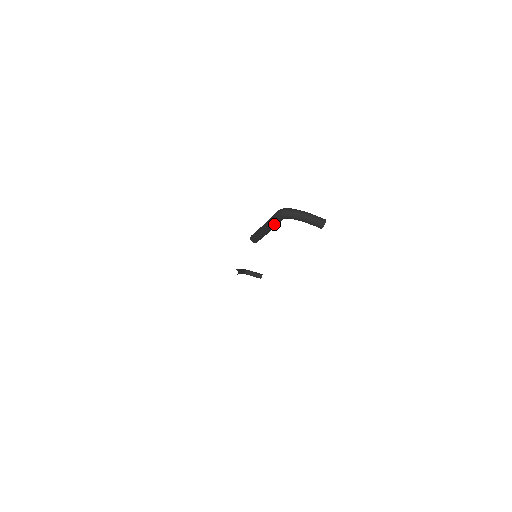
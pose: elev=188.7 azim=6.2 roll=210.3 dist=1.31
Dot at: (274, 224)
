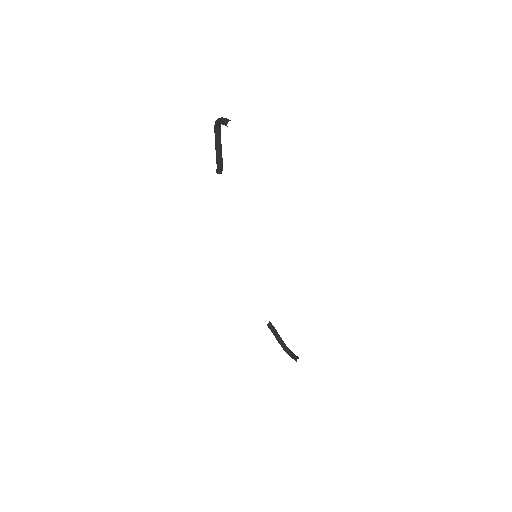
Dot at: (215, 136)
